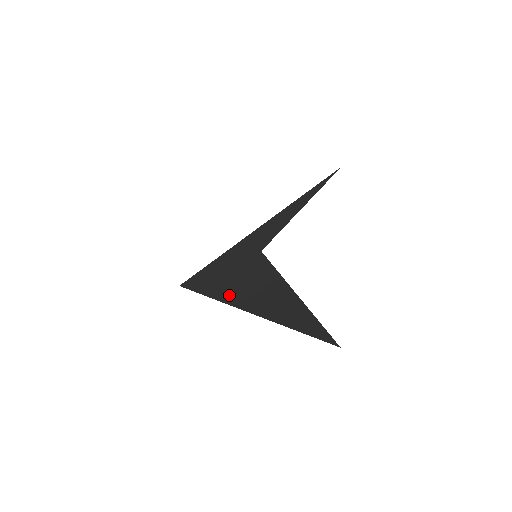
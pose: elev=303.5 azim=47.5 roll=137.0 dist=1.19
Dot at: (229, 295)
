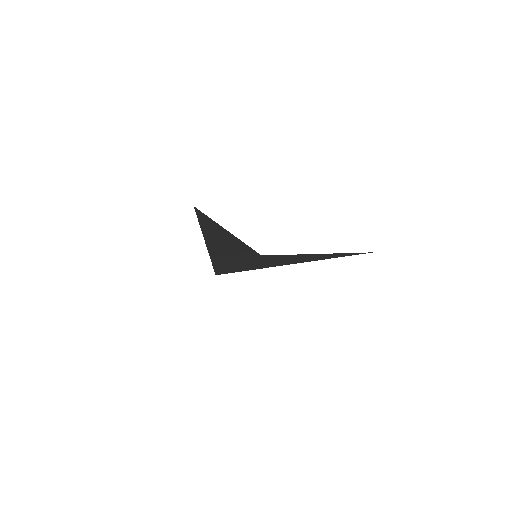
Dot at: (216, 253)
